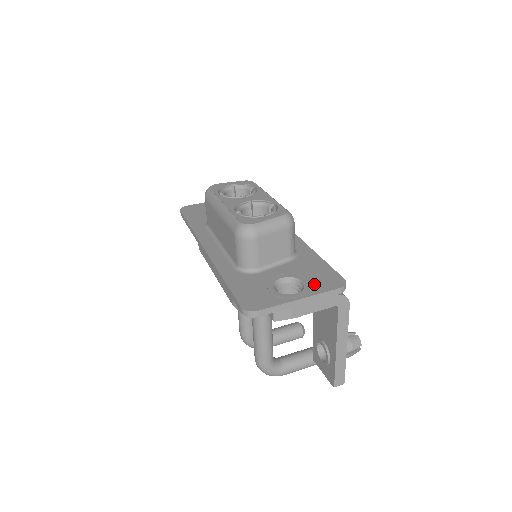
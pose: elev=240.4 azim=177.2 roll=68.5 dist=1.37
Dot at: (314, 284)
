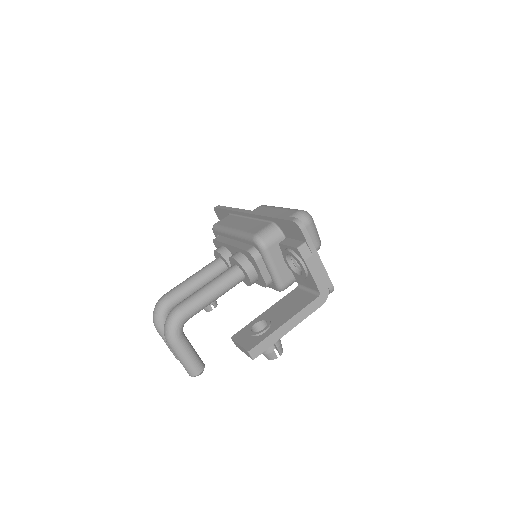
Dot at: occluded
